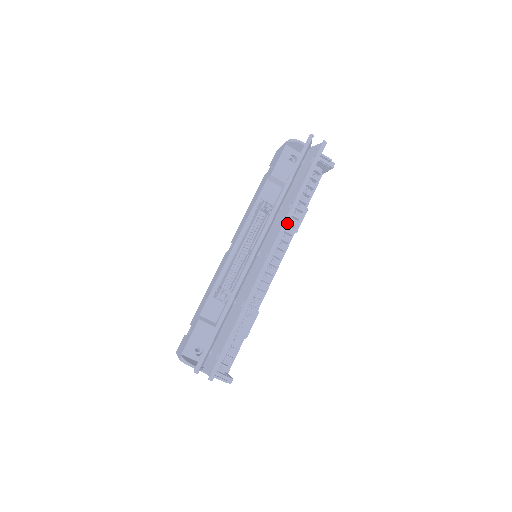
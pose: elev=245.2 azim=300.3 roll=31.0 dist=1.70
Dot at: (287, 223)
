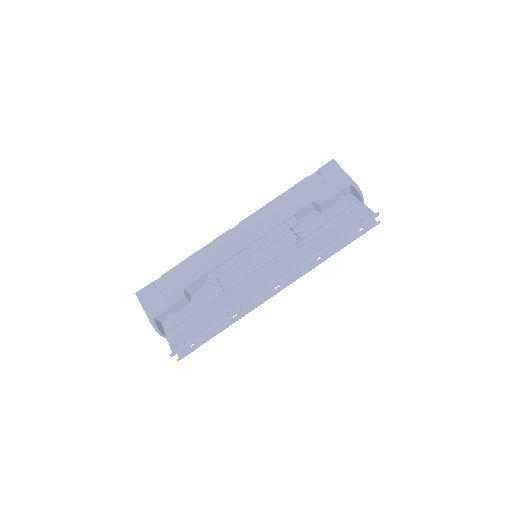
Dot at: occluded
